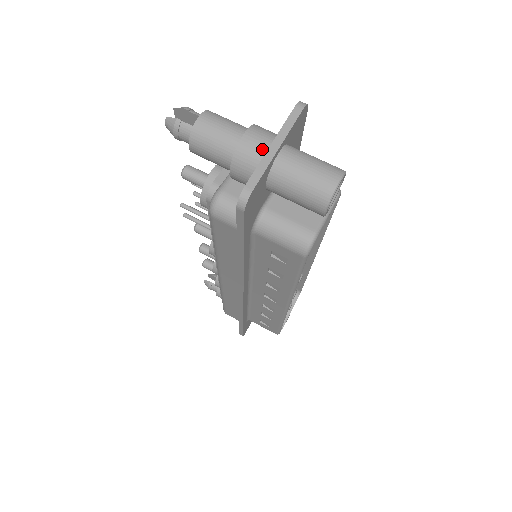
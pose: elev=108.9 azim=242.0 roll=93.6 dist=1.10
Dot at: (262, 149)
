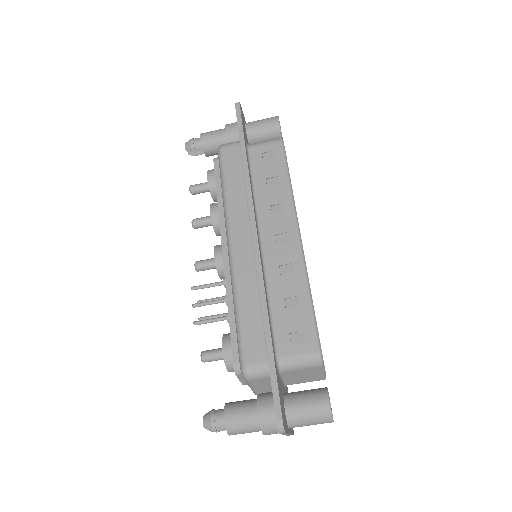
Dot at: occluded
